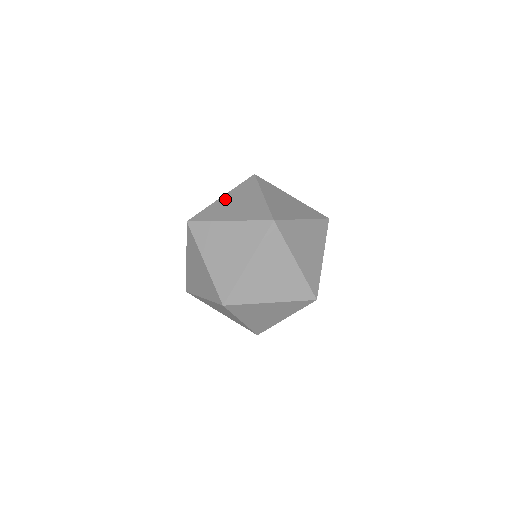
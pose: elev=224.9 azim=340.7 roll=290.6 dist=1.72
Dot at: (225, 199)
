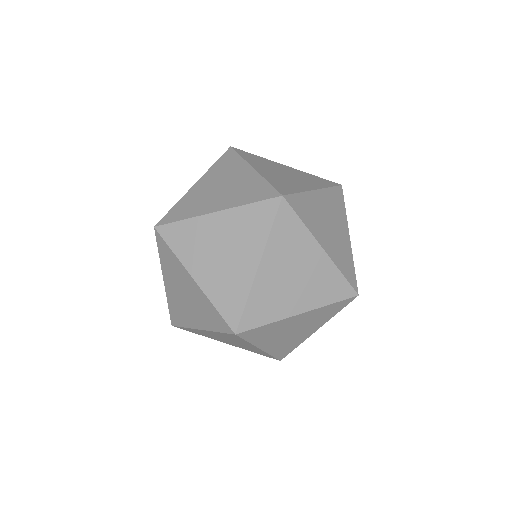
Dot at: (285, 167)
